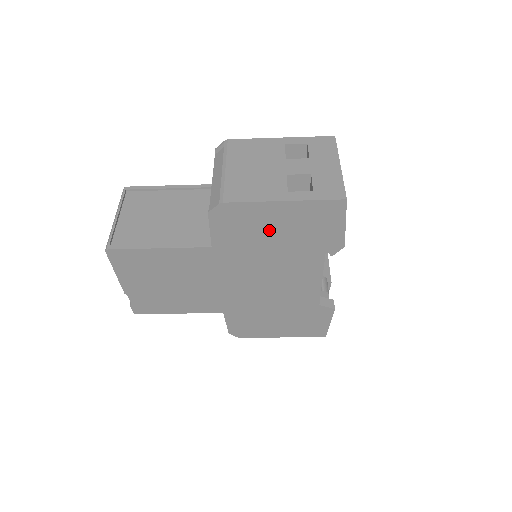
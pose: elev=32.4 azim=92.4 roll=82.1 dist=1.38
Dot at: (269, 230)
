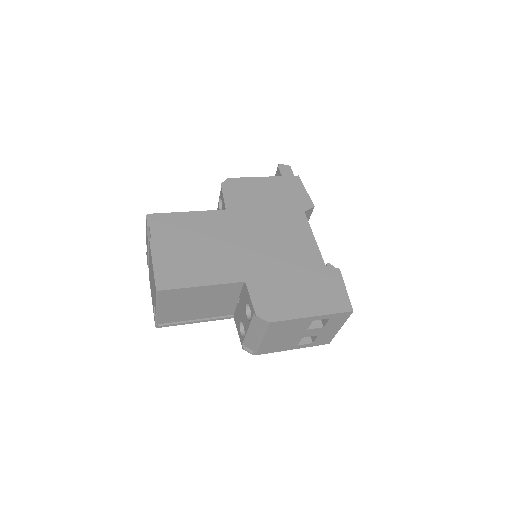
Dot at: occluded
